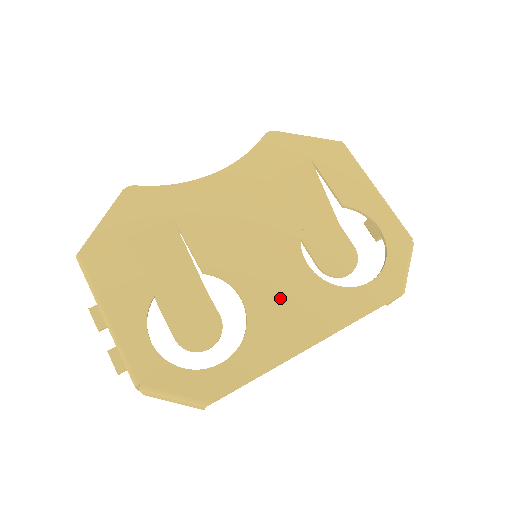
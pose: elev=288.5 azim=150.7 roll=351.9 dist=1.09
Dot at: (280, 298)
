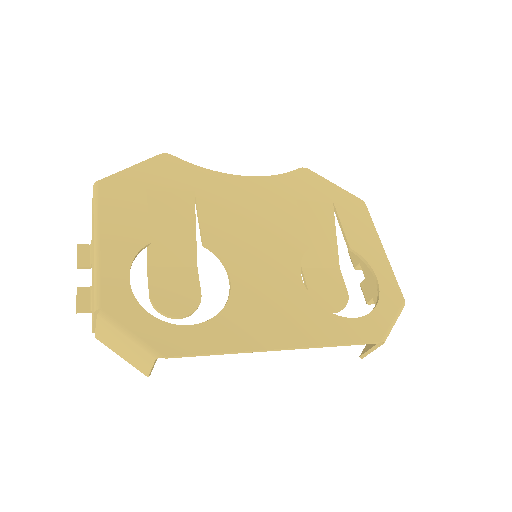
Dot at: (266, 295)
